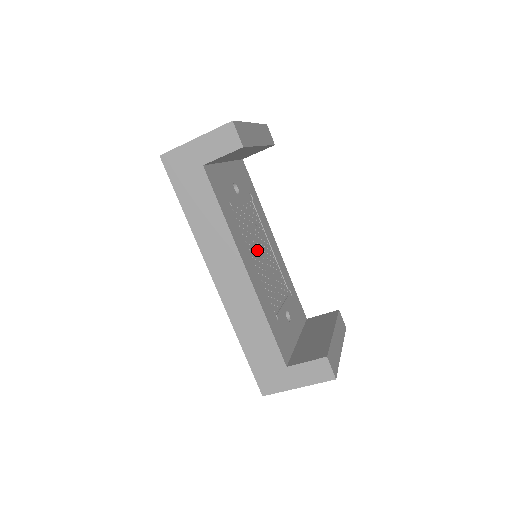
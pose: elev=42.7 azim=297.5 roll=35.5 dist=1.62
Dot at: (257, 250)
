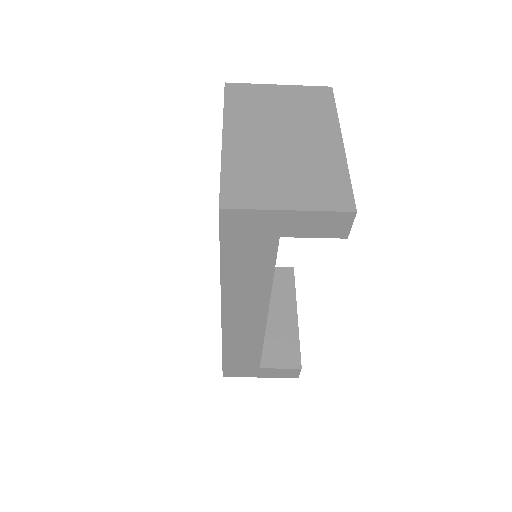
Dot at: occluded
